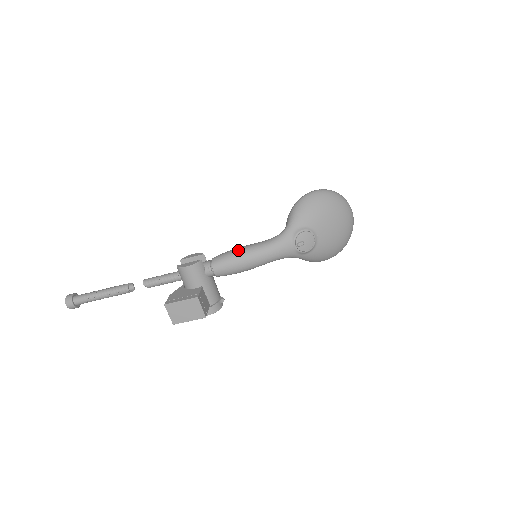
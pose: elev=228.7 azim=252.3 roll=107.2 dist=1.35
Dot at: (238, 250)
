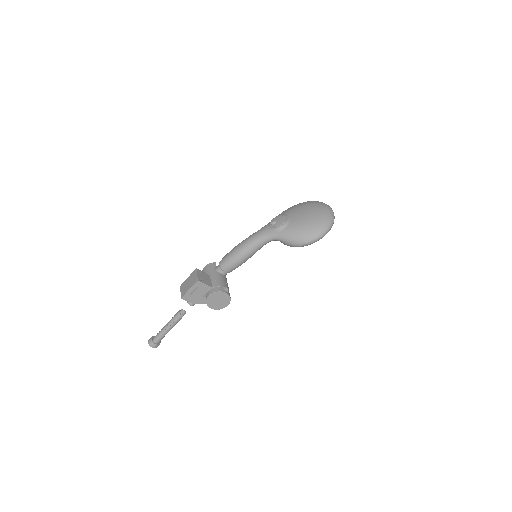
Dot at: occluded
